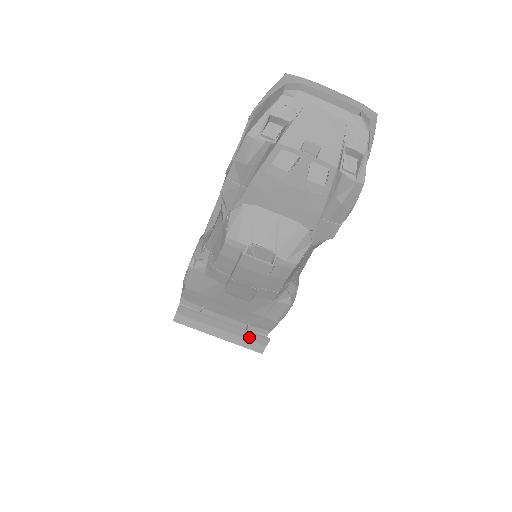
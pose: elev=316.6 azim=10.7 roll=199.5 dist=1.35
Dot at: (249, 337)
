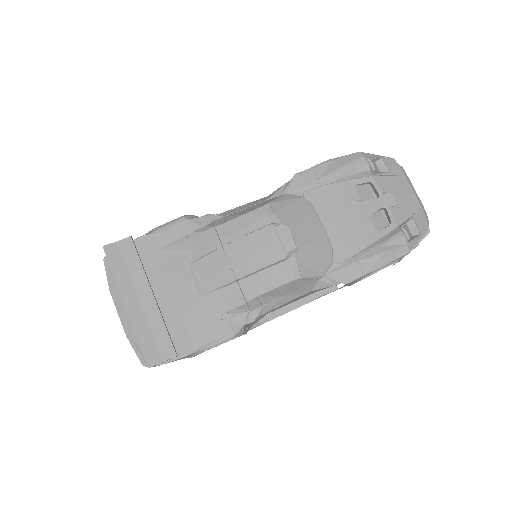
Dot at: (158, 333)
